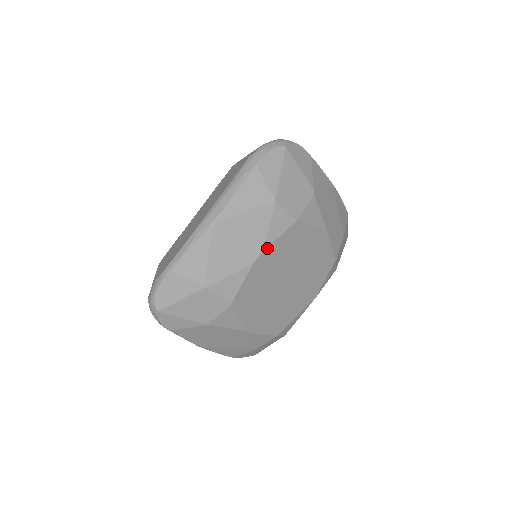
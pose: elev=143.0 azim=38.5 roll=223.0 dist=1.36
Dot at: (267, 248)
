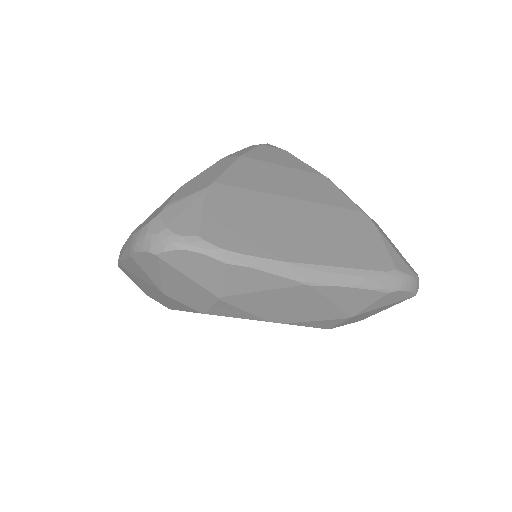
Dot at: (290, 324)
